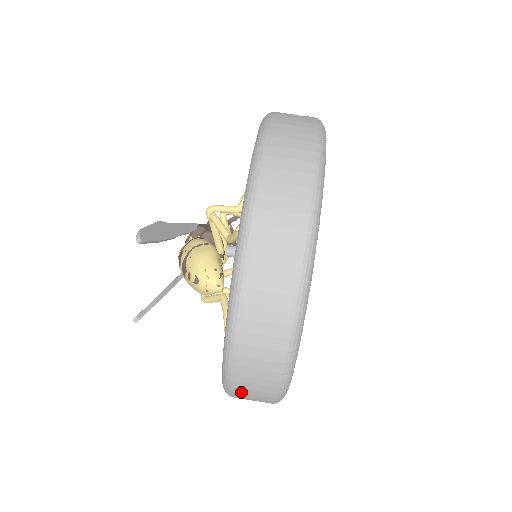
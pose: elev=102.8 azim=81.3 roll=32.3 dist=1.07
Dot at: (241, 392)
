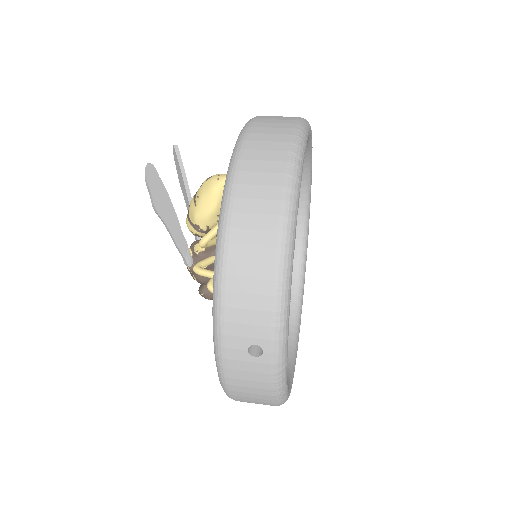
Dot at: (246, 182)
